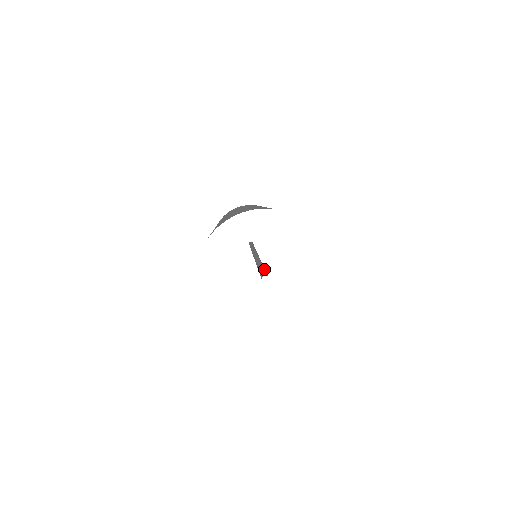
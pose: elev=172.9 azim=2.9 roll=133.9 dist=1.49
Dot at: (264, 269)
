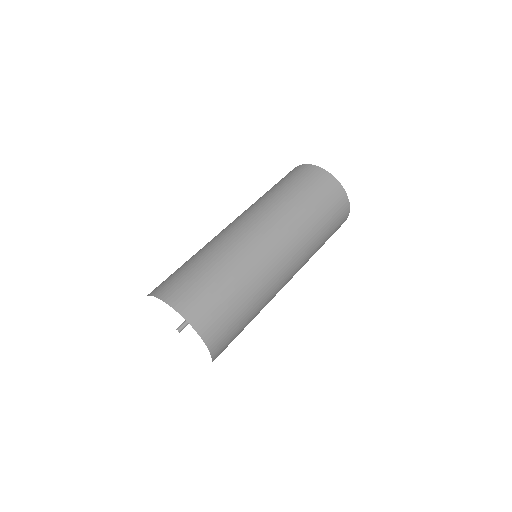
Dot at: occluded
